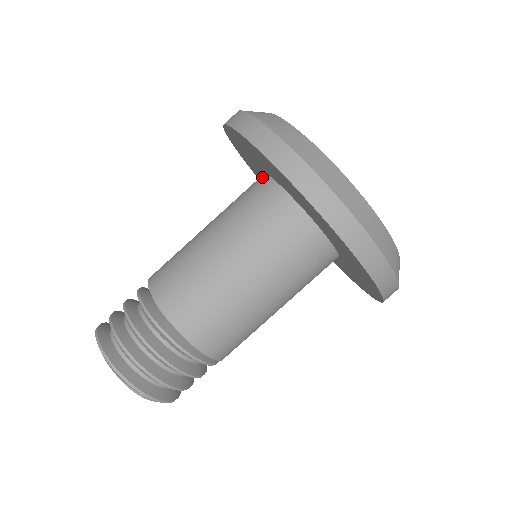
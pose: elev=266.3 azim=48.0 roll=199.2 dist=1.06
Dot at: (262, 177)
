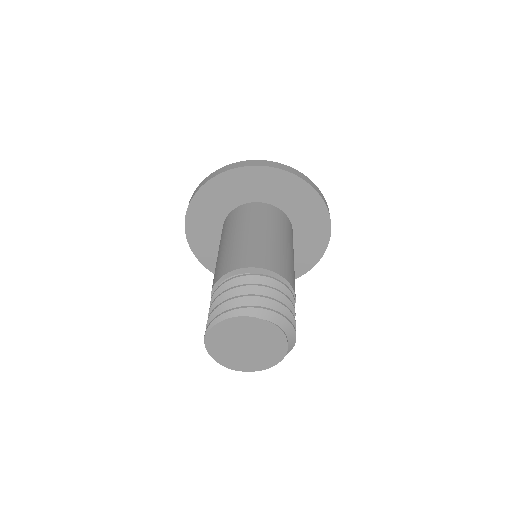
Dot at: (234, 210)
